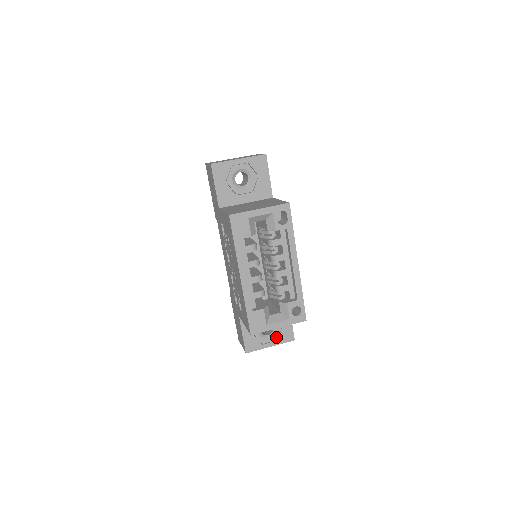
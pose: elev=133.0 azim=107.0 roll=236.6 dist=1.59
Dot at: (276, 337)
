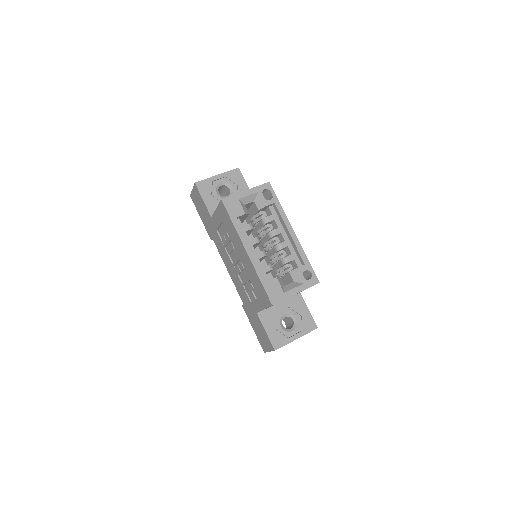
Dot at: (299, 328)
